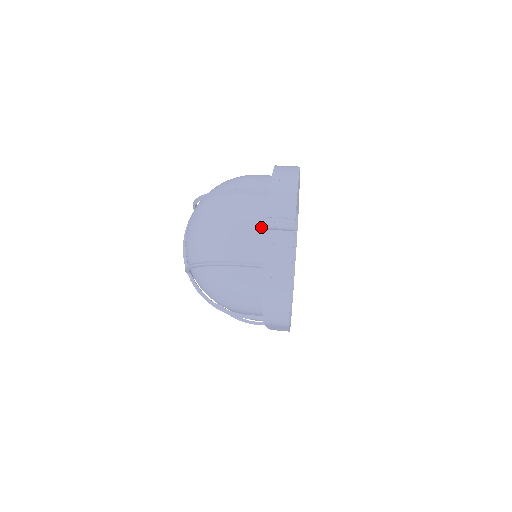
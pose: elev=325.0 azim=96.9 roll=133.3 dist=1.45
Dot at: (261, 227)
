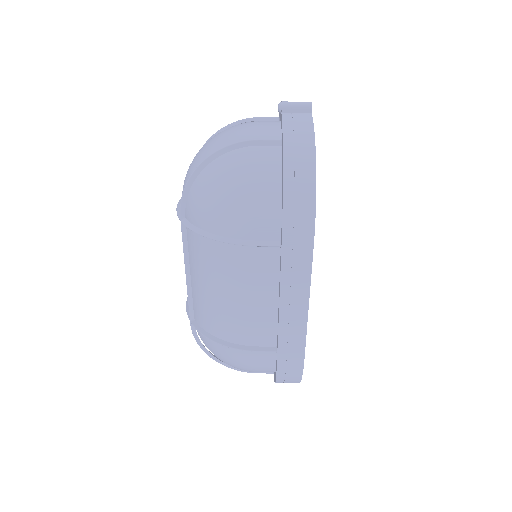
Dot at: (275, 124)
